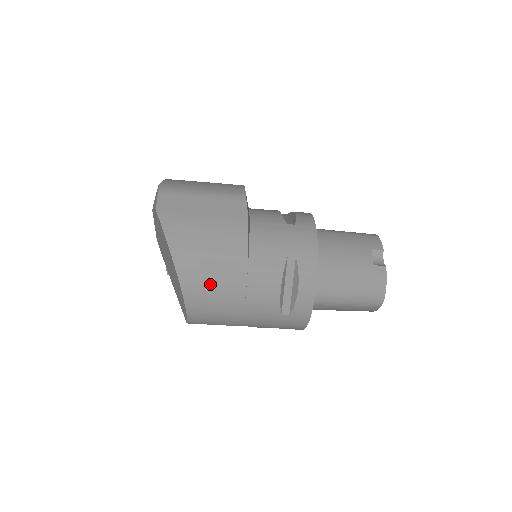
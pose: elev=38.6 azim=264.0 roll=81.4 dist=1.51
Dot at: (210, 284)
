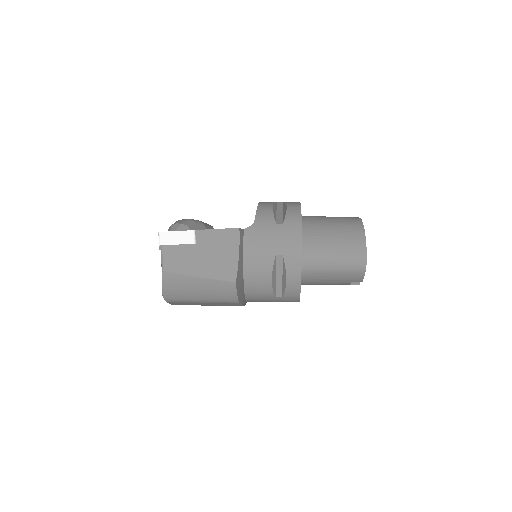
Dot at: occluded
